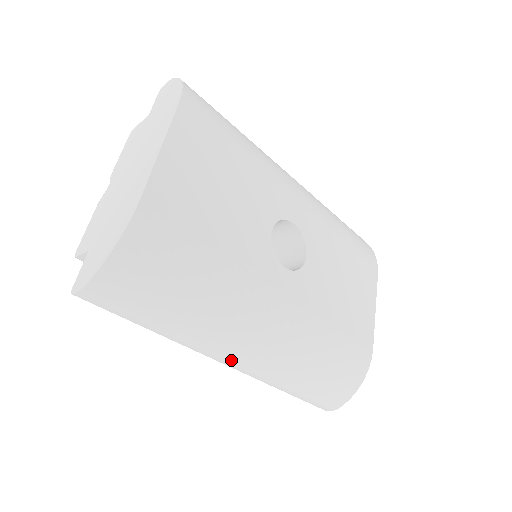
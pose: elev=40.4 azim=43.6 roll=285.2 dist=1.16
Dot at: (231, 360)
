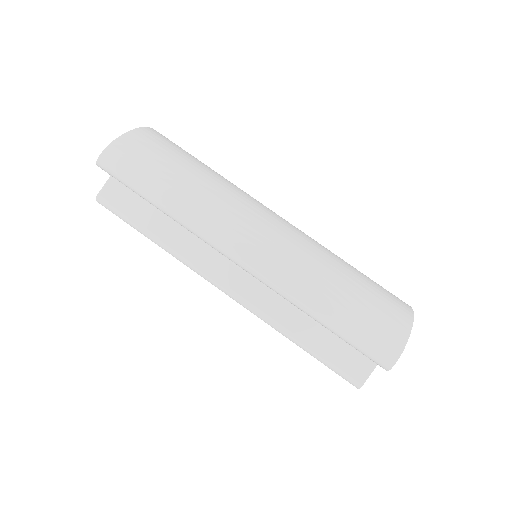
Dot at: (245, 242)
